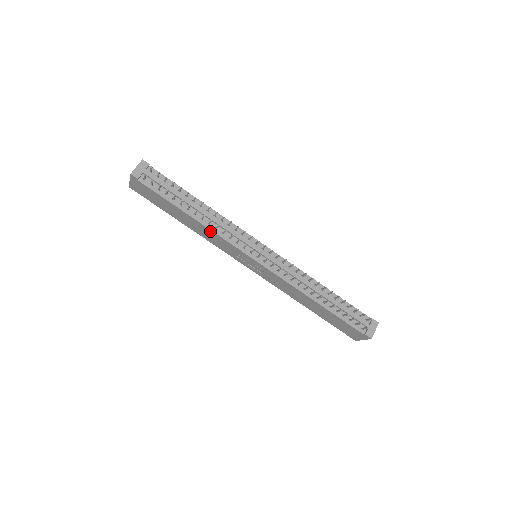
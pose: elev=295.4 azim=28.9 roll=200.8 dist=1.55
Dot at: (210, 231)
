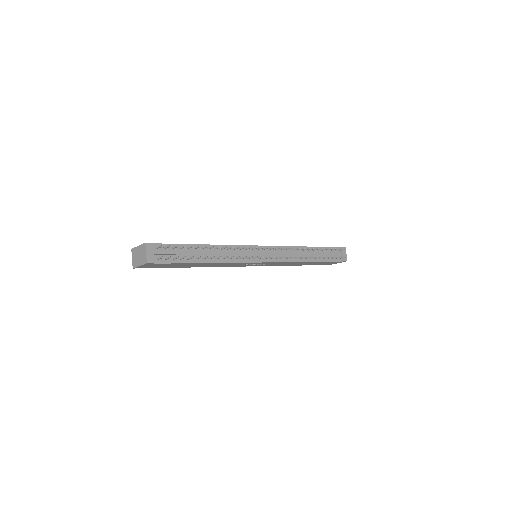
Dot at: (224, 263)
